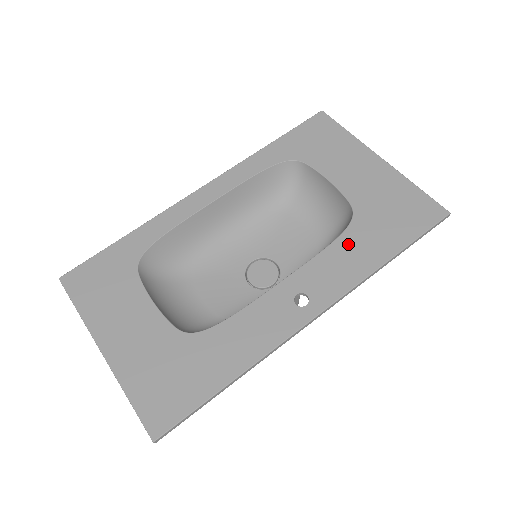
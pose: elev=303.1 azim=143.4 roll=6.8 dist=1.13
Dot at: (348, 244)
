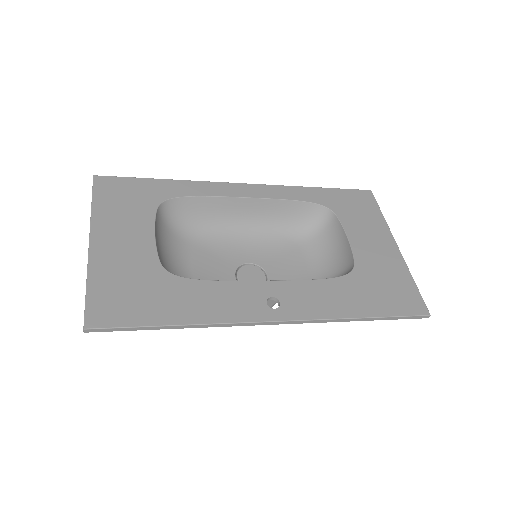
Dot at: (335, 287)
